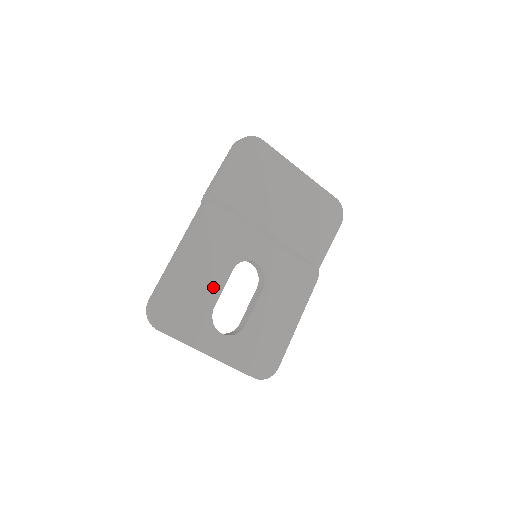
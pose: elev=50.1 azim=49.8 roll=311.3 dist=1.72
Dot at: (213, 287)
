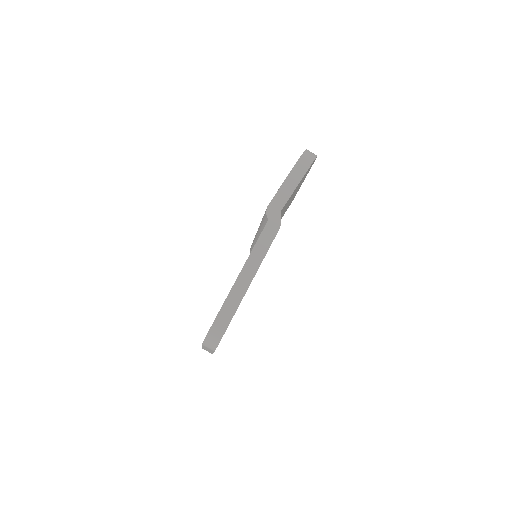
Dot at: occluded
